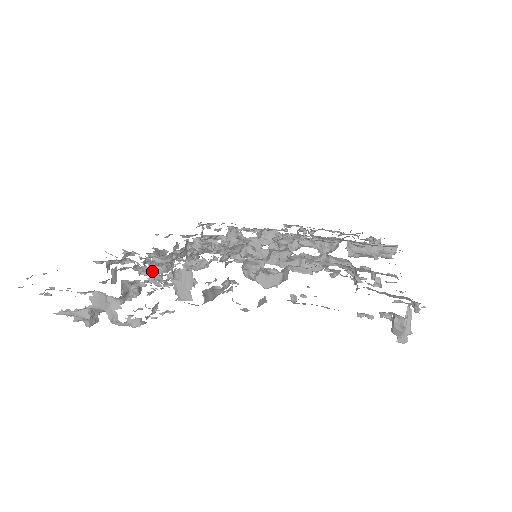
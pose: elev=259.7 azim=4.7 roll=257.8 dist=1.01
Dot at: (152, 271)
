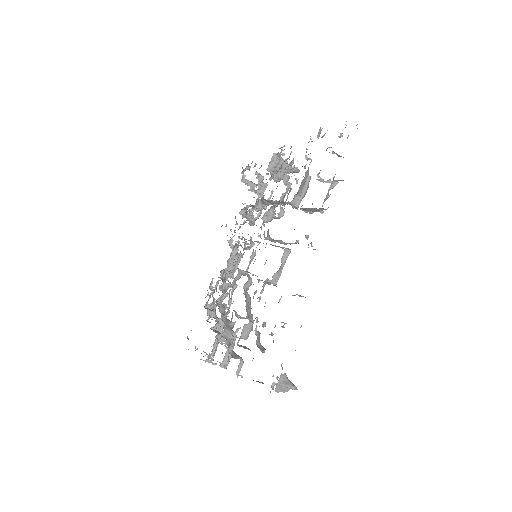
Dot at: (216, 316)
